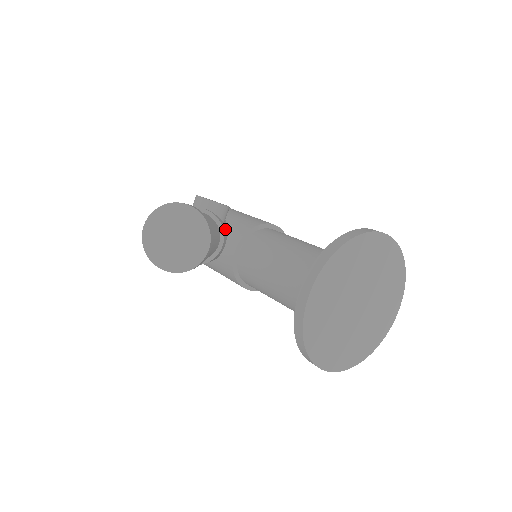
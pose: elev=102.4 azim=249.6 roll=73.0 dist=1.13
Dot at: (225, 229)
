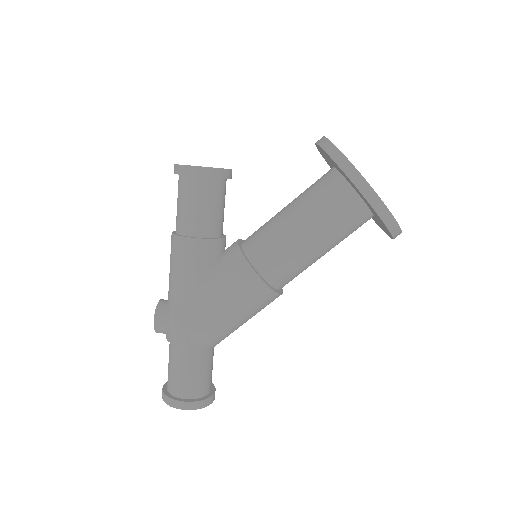
Dot at: occluded
